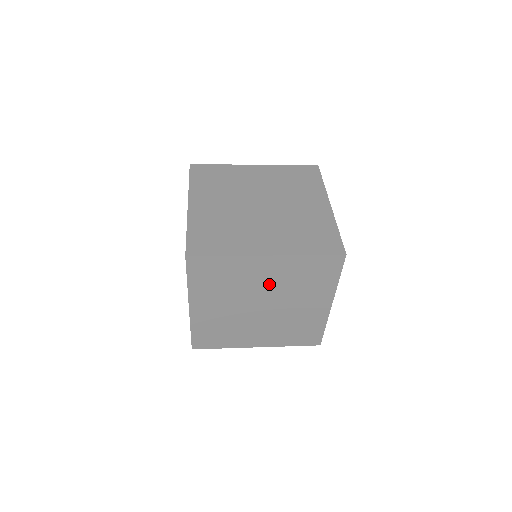
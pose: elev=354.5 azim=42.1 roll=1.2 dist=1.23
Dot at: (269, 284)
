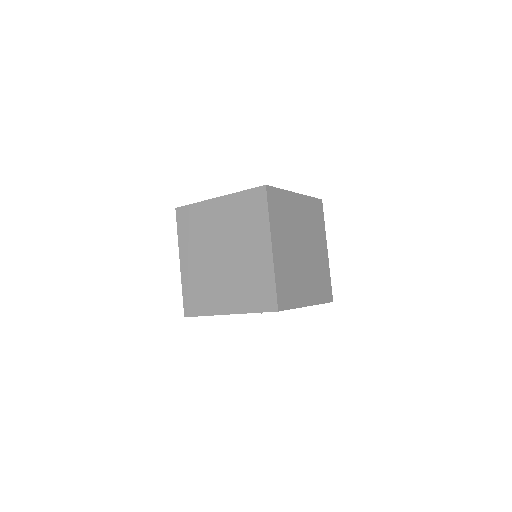
Dot at: (302, 223)
